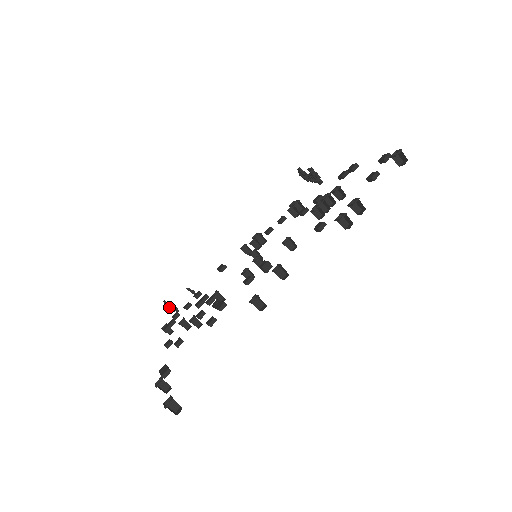
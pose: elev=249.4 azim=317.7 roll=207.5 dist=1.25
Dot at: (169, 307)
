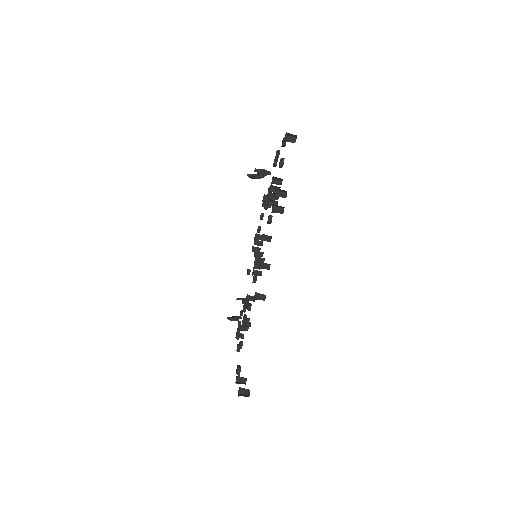
Dot at: (233, 319)
